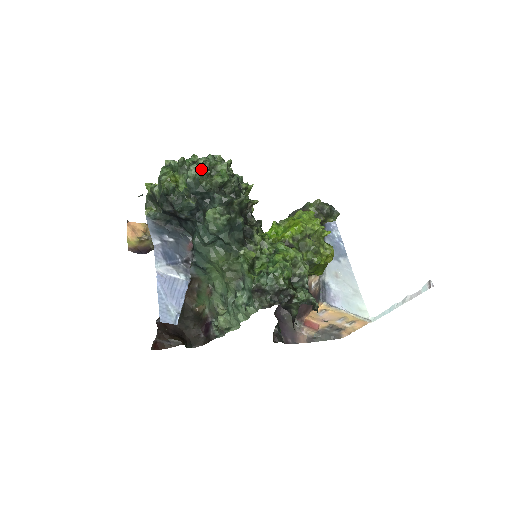
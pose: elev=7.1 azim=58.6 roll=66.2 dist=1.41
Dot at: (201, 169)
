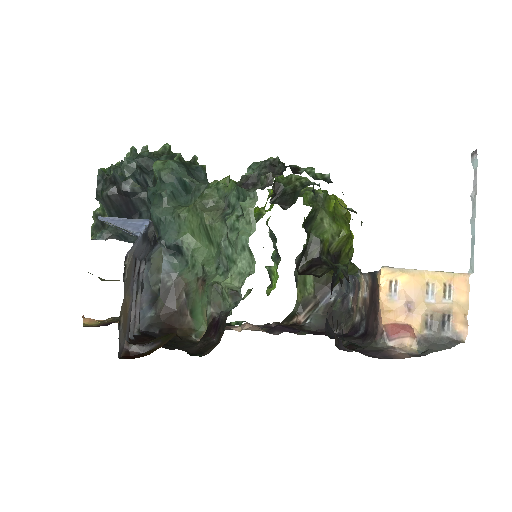
Dot at: occluded
